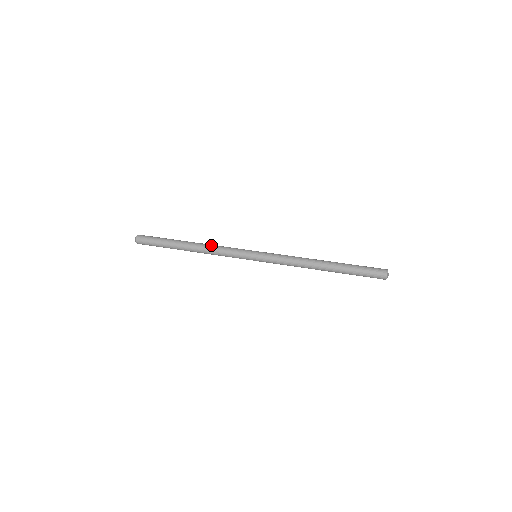
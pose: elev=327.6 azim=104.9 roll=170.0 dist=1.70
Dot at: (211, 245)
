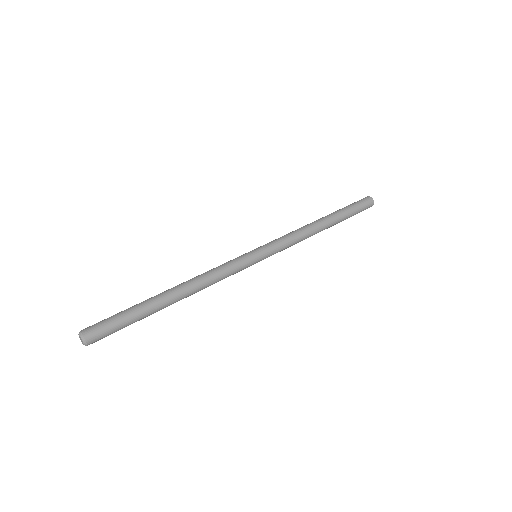
Dot at: (200, 275)
